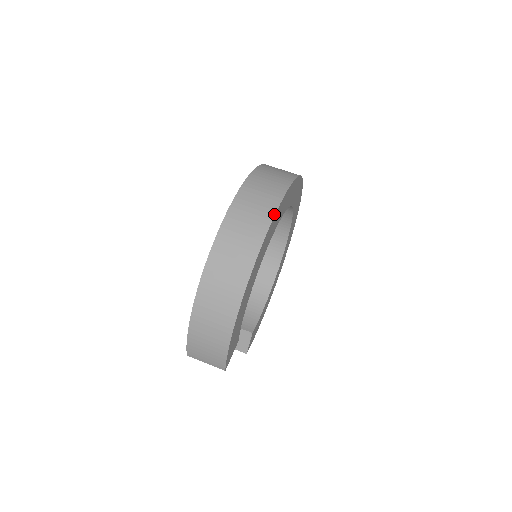
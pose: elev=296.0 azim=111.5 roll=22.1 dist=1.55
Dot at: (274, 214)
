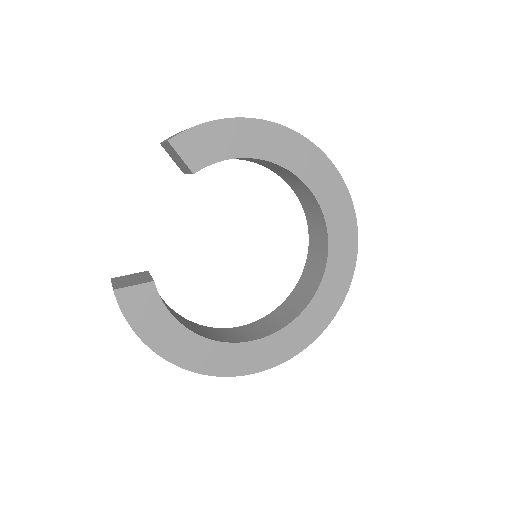
Dot at: (336, 168)
